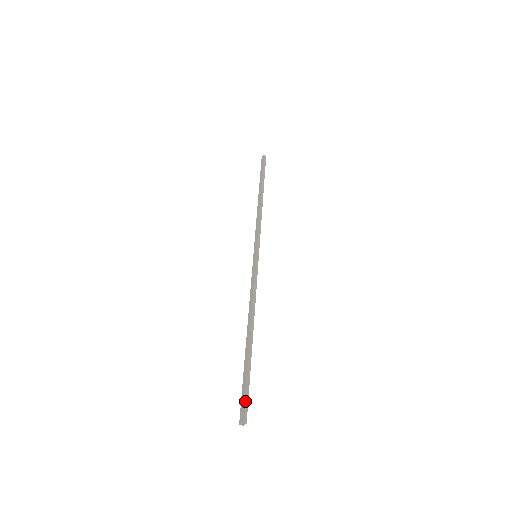
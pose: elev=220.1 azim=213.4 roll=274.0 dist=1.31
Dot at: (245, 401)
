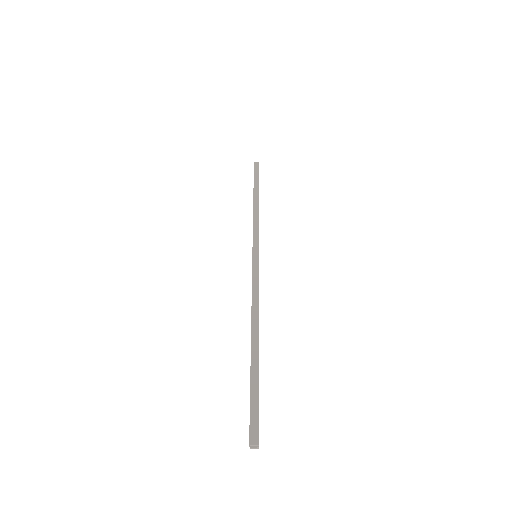
Dot at: occluded
